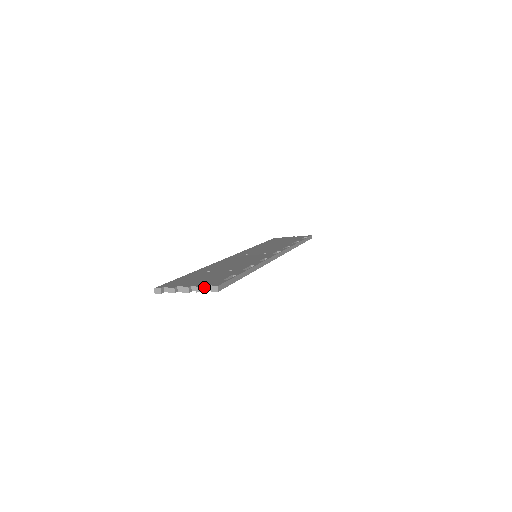
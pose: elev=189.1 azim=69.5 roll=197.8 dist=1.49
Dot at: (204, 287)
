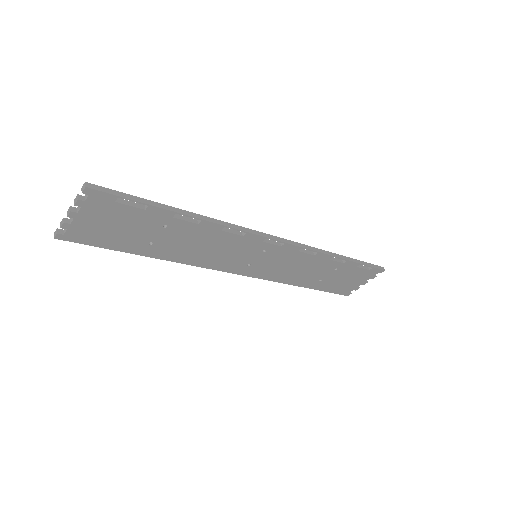
Dot at: (81, 197)
